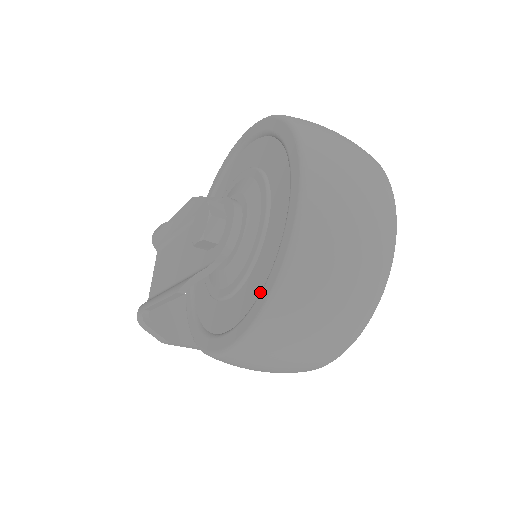
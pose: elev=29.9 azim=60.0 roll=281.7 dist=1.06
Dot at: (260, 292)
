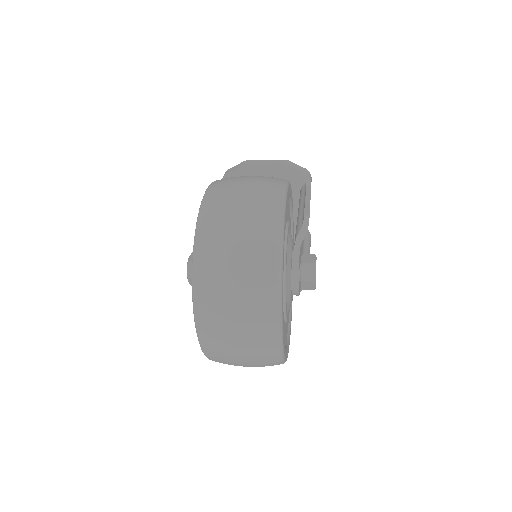
Dot at: occluded
